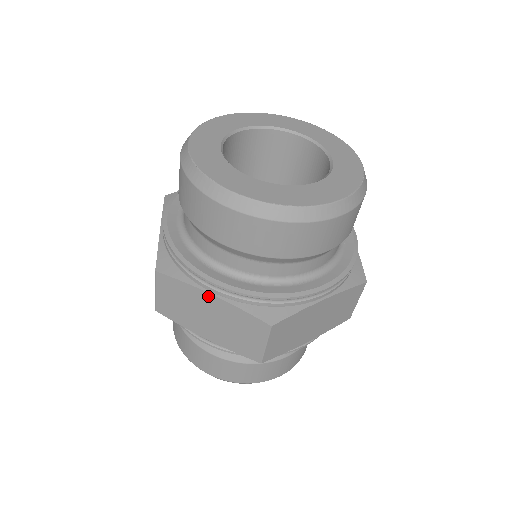
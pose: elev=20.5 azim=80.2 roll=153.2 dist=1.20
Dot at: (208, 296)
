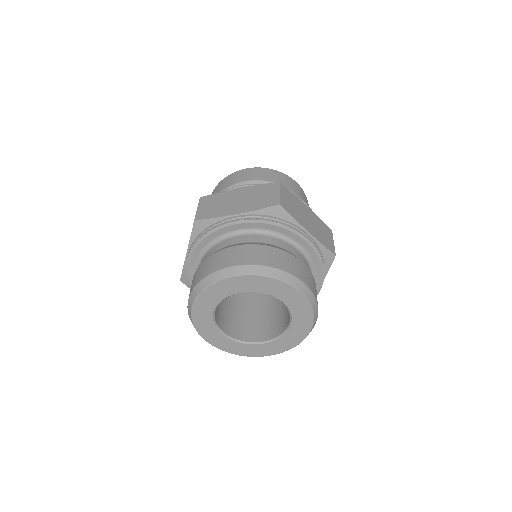
Dot at: (237, 190)
